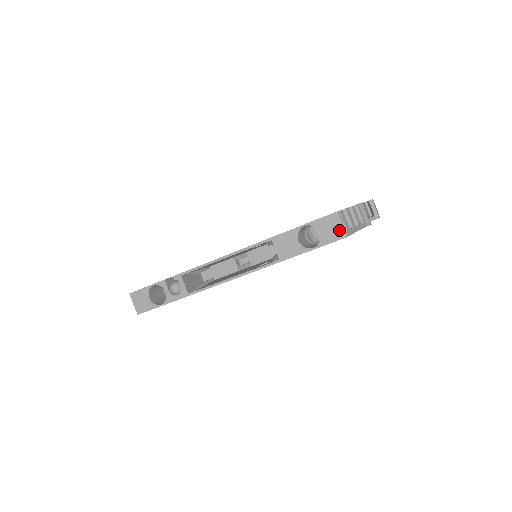
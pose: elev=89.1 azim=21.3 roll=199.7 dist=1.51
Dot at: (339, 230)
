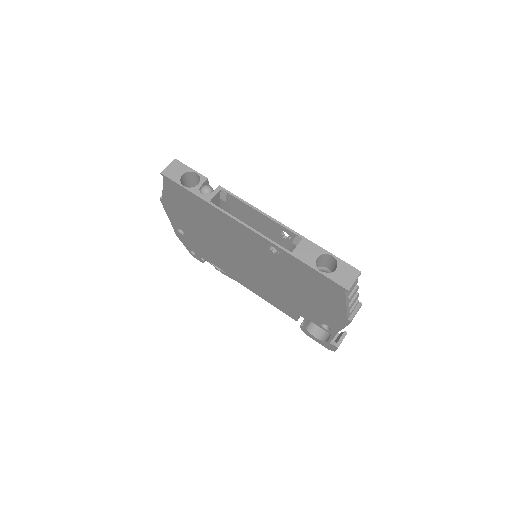
Dot at: (349, 281)
